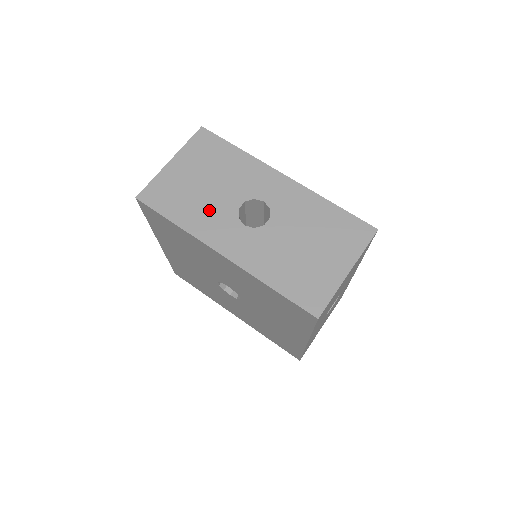
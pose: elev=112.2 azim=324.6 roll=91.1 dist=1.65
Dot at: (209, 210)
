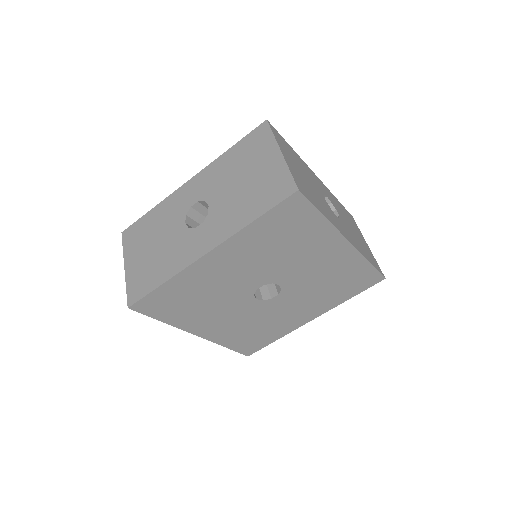
Dot at: (323, 203)
